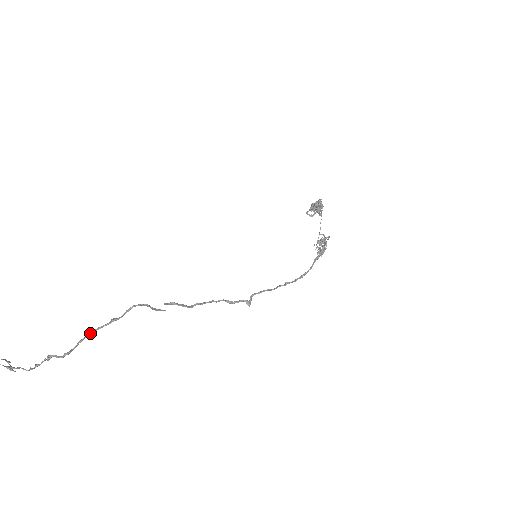
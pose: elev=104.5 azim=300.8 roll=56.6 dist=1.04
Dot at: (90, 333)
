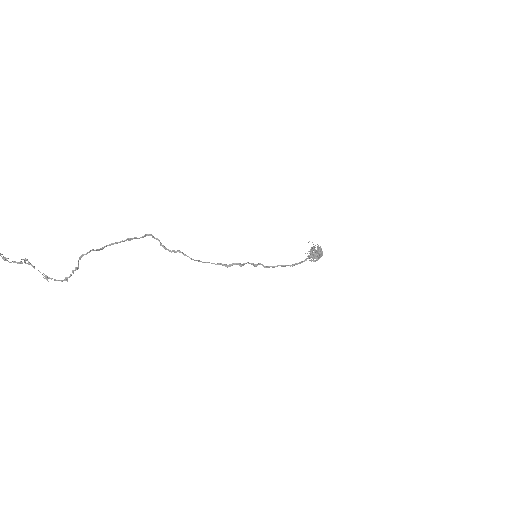
Dot at: (111, 244)
